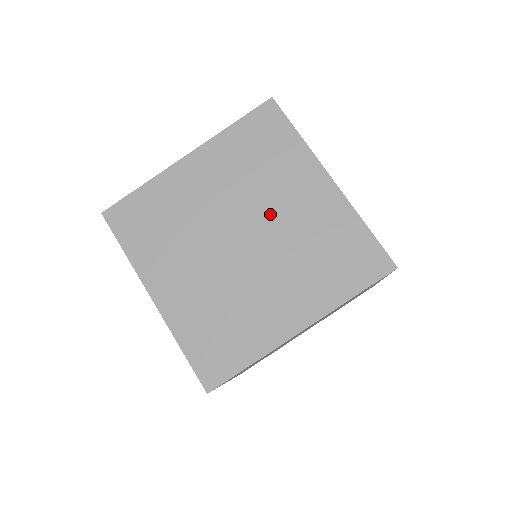
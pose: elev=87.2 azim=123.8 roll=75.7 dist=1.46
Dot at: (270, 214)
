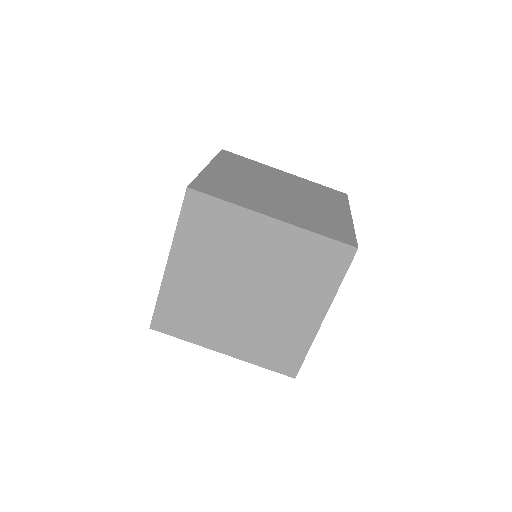
Dot at: (251, 266)
